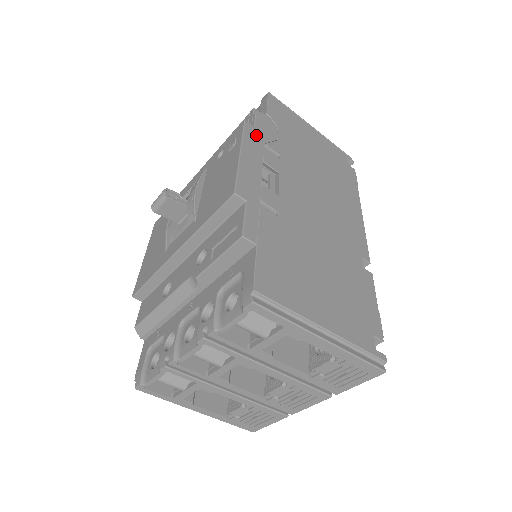
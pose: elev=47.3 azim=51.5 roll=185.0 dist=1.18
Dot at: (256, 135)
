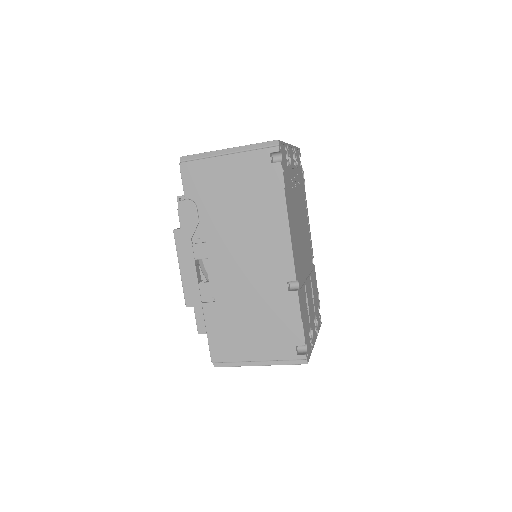
Dot at: (184, 237)
